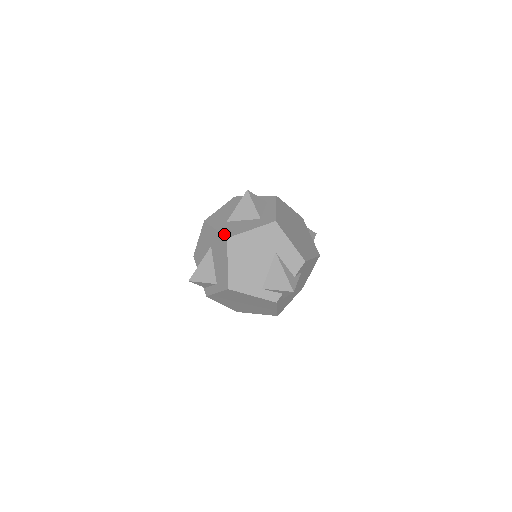
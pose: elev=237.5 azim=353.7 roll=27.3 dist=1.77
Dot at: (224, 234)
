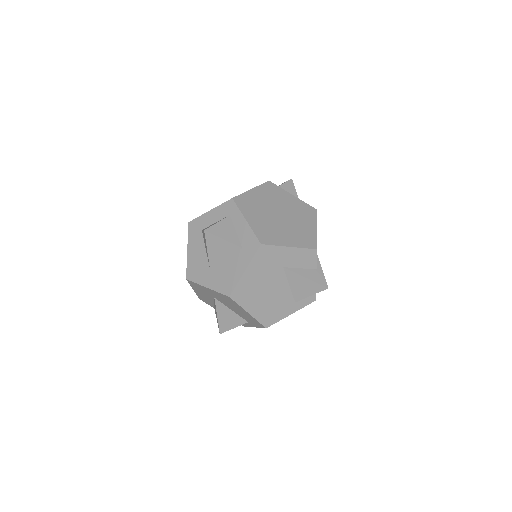
Dot at: (222, 292)
